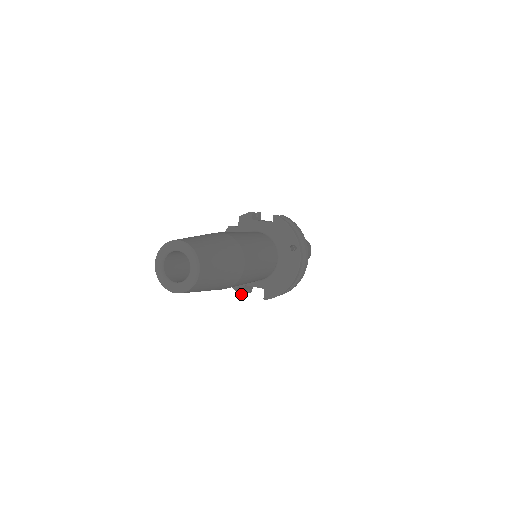
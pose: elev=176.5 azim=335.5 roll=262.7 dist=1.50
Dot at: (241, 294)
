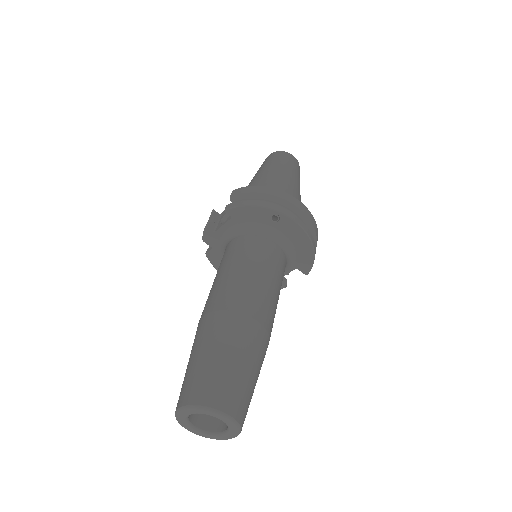
Dot at: occluded
